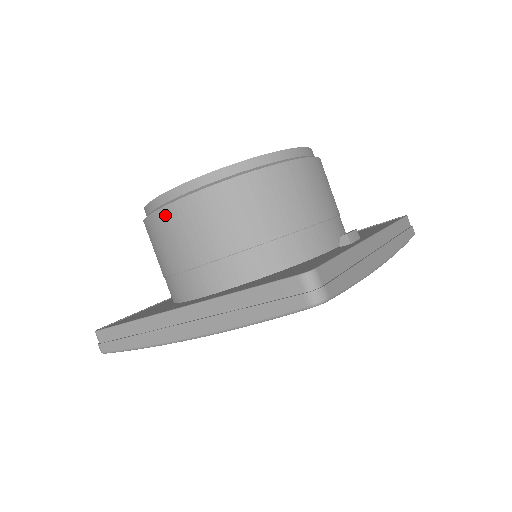
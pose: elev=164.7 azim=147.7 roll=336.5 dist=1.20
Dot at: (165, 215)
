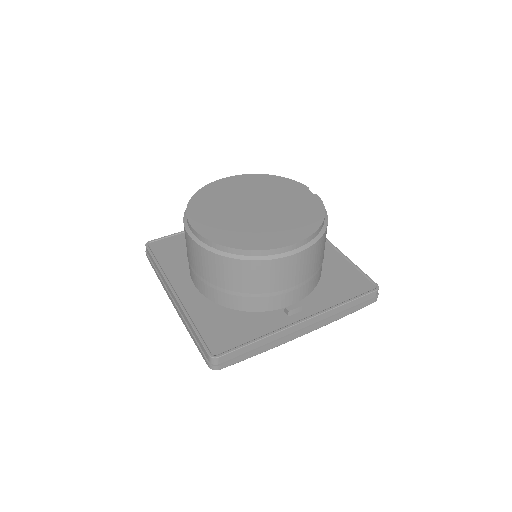
Dot at: (187, 236)
